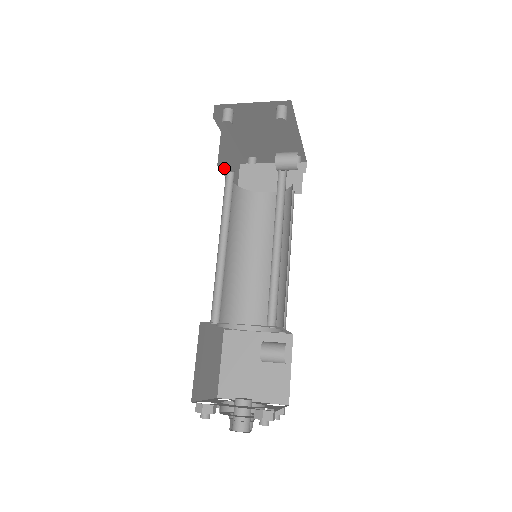
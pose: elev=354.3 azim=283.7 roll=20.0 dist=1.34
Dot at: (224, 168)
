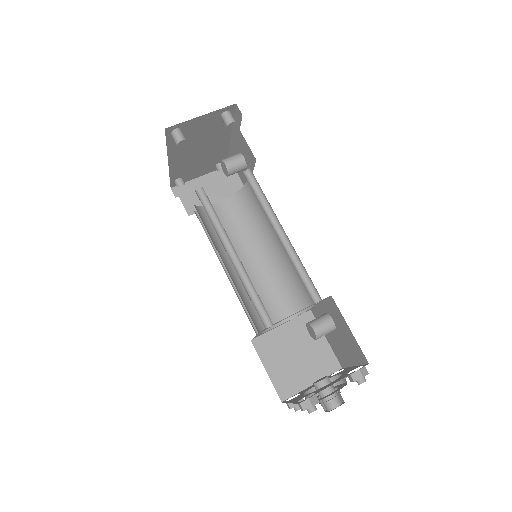
Dot at: occluded
